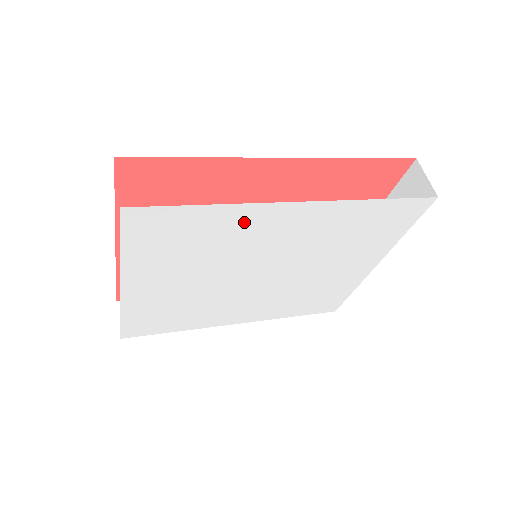
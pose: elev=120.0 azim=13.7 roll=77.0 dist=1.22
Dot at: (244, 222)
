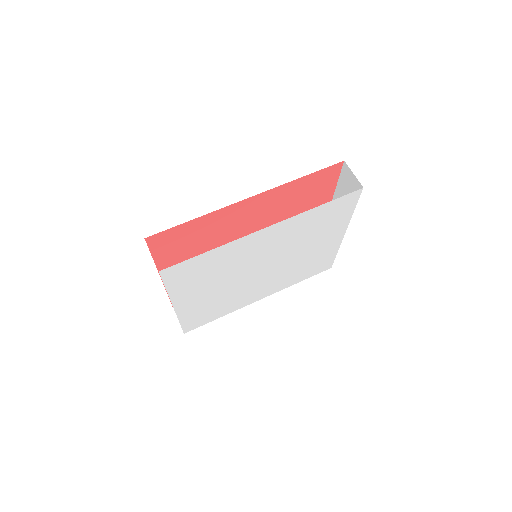
Dot at: (236, 249)
